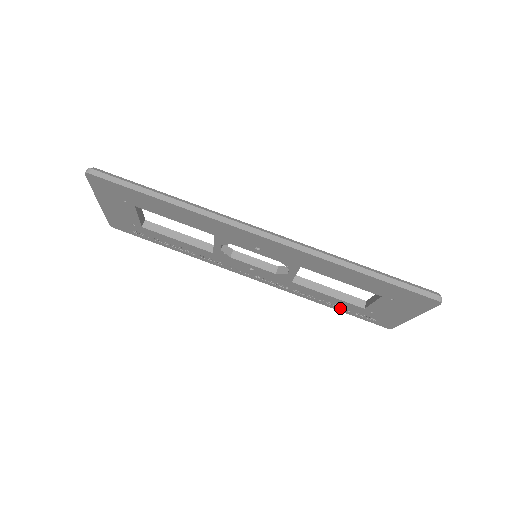
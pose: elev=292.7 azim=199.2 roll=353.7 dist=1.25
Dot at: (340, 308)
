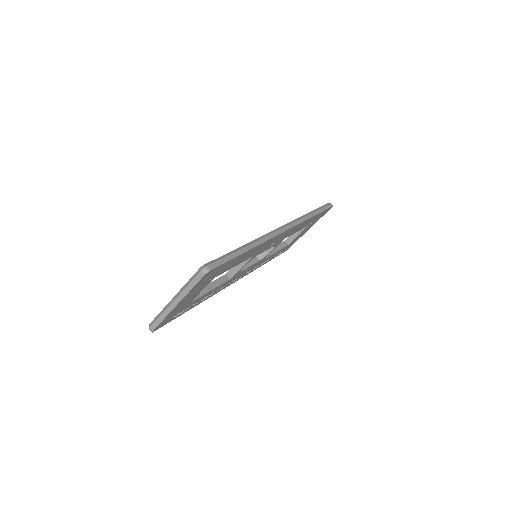
Dot at: occluded
